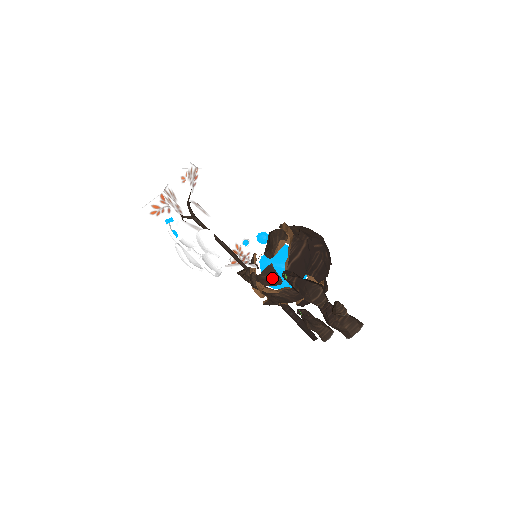
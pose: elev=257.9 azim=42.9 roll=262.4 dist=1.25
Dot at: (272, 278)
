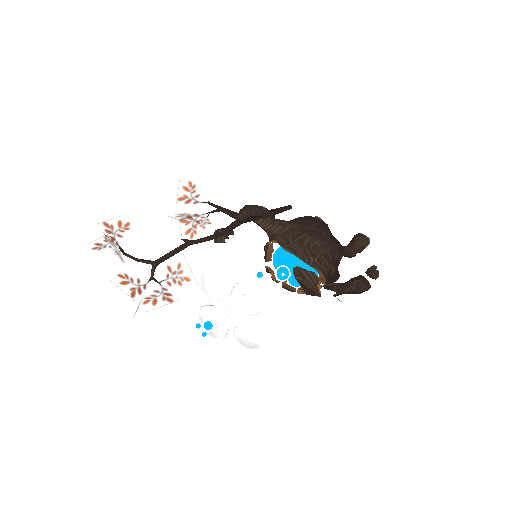
Dot at: occluded
